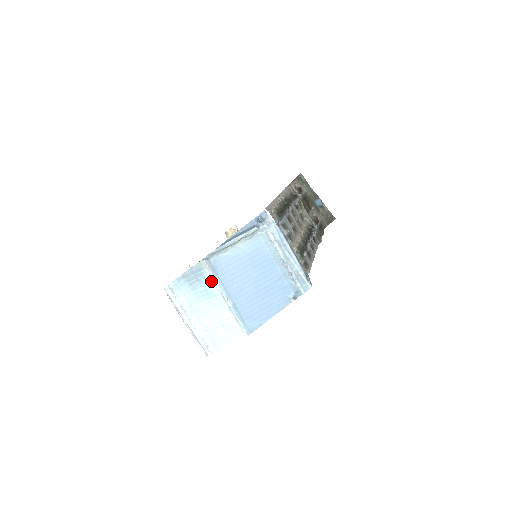
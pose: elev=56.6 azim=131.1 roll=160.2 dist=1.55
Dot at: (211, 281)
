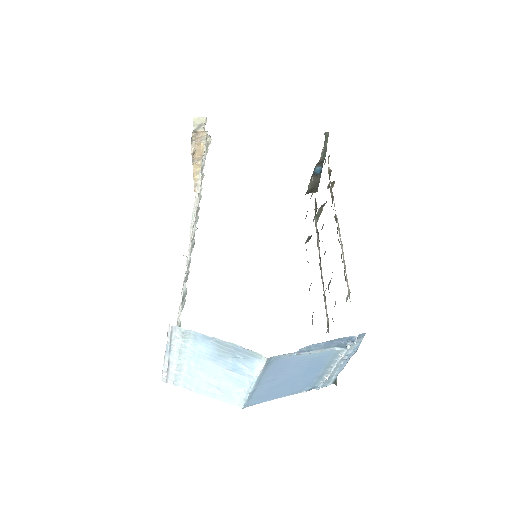
Dot at: (252, 367)
